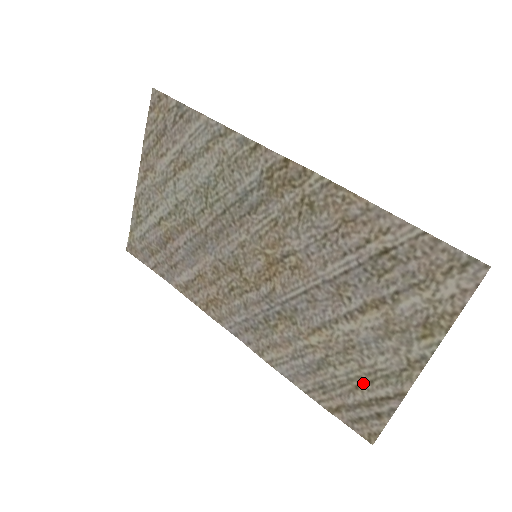
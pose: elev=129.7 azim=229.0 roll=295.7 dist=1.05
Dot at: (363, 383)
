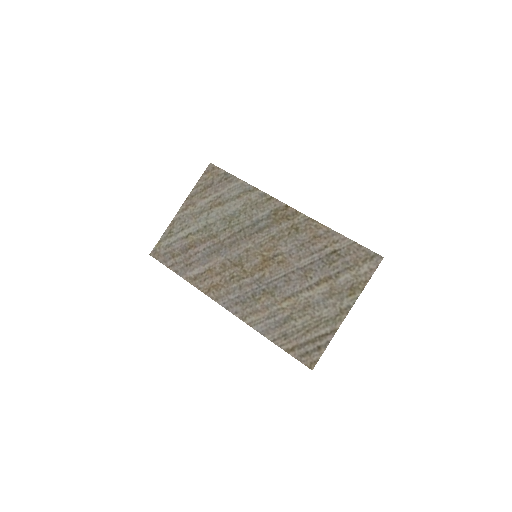
Dot at: (312, 328)
